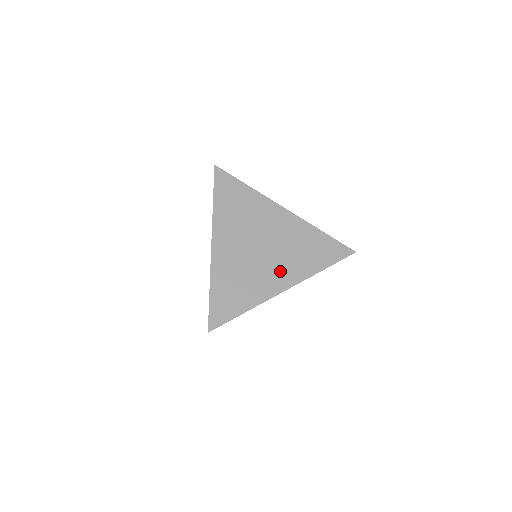
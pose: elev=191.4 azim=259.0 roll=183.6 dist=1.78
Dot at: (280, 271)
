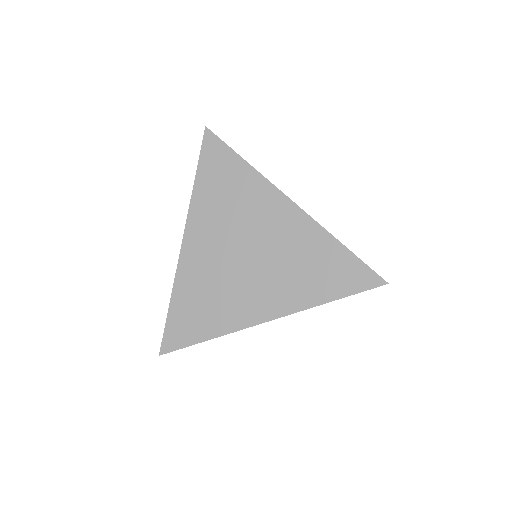
Dot at: (266, 293)
